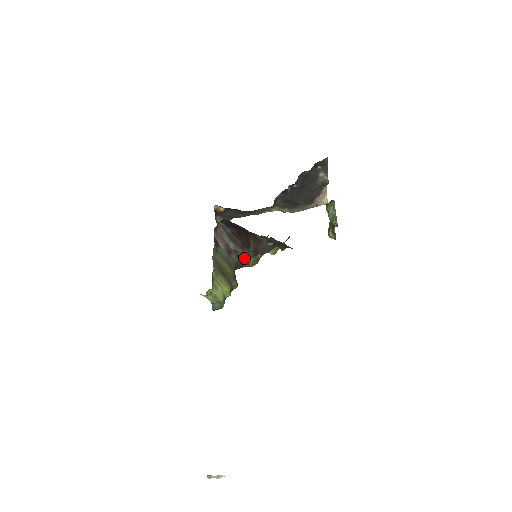
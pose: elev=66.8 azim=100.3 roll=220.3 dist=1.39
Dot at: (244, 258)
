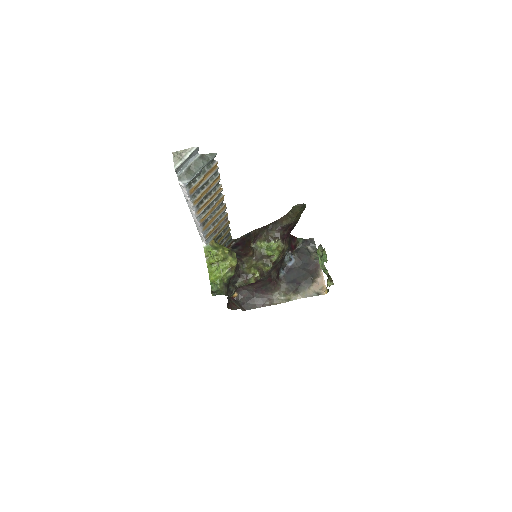
Dot at: (246, 265)
